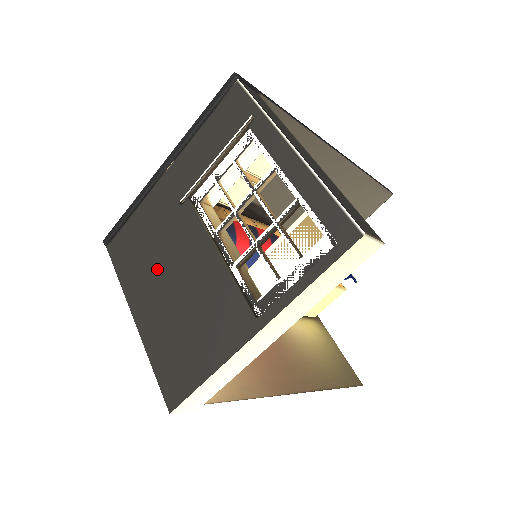
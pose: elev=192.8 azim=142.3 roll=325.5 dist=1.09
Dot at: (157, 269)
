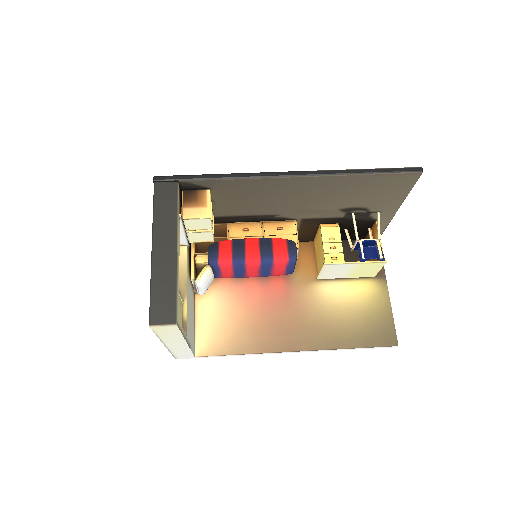
Dot at: occluded
